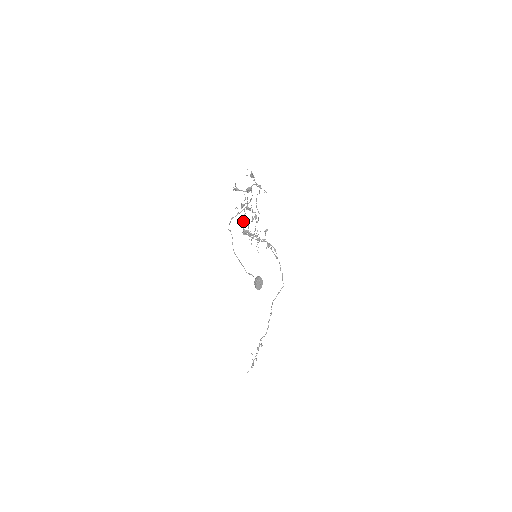
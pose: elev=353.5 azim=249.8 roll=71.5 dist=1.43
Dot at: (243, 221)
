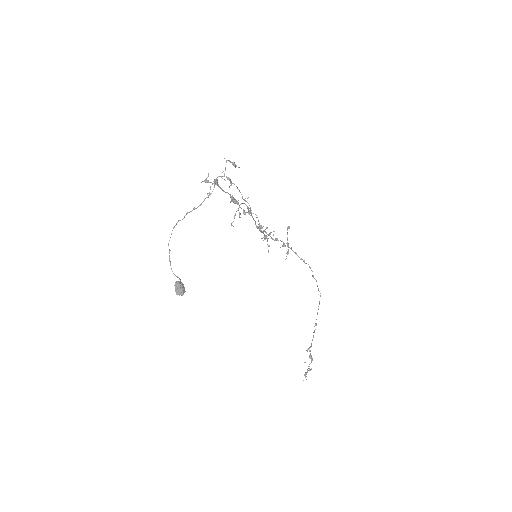
Dot at: (234, 215)
